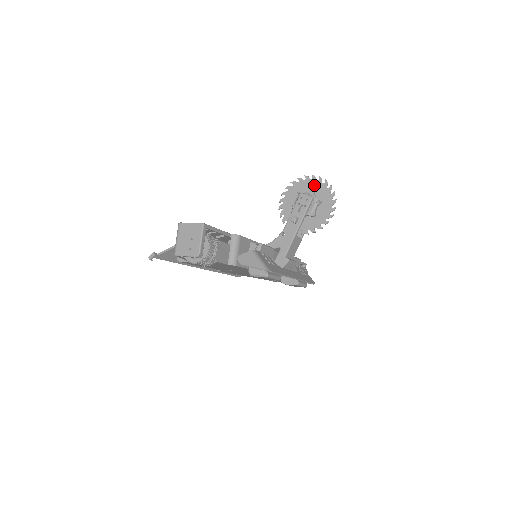
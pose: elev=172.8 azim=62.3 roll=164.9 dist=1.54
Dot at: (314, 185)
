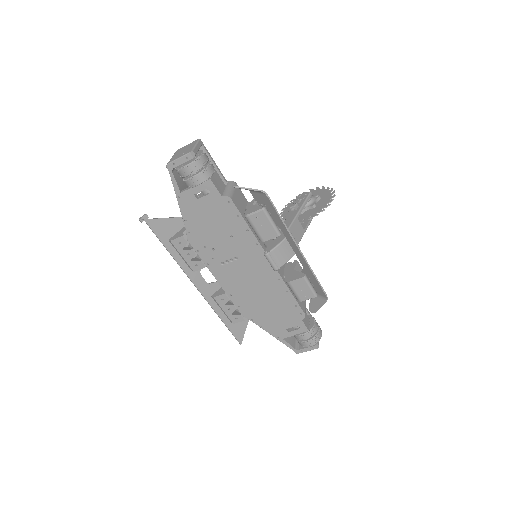
Dot at: (312, 193)
